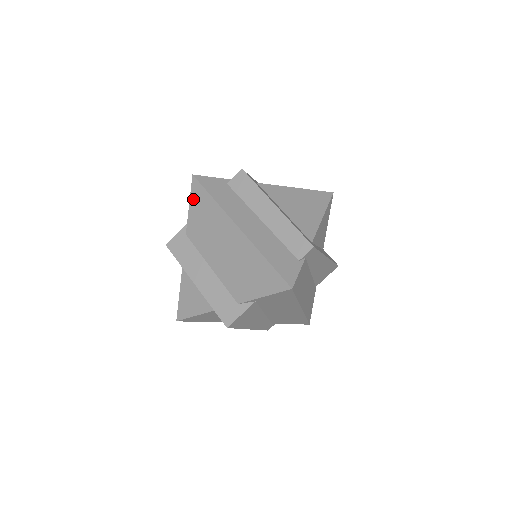
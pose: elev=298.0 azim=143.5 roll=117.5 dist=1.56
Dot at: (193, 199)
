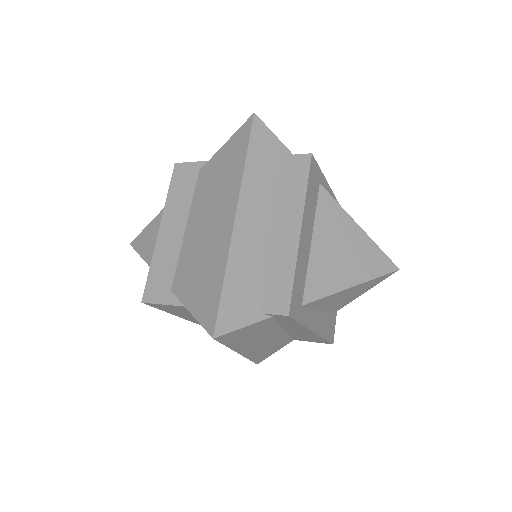
Dot at: (233, 140)
